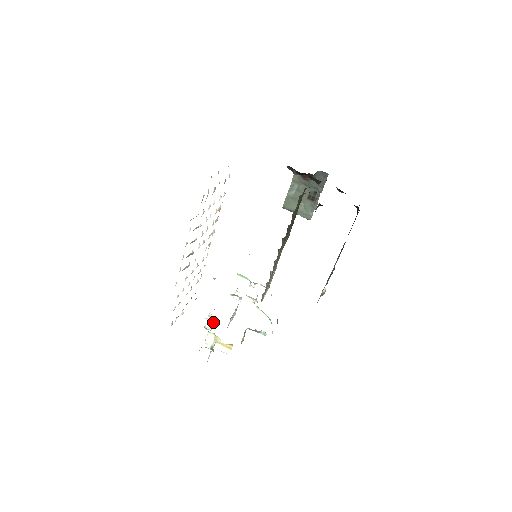
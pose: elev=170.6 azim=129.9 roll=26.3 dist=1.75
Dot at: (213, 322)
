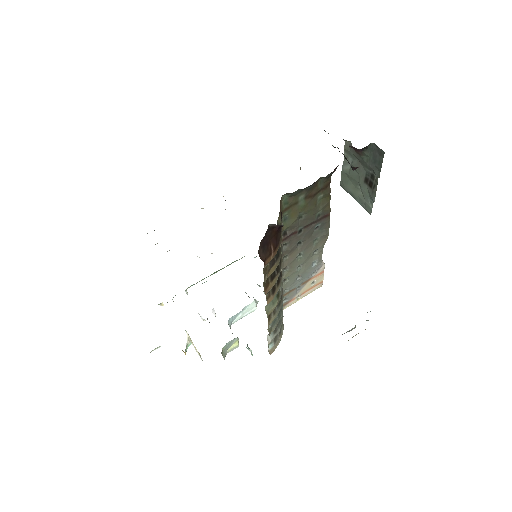
Dot at: (215, 314)
